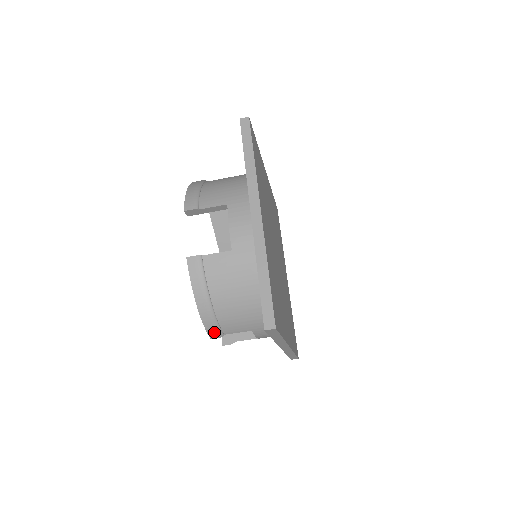
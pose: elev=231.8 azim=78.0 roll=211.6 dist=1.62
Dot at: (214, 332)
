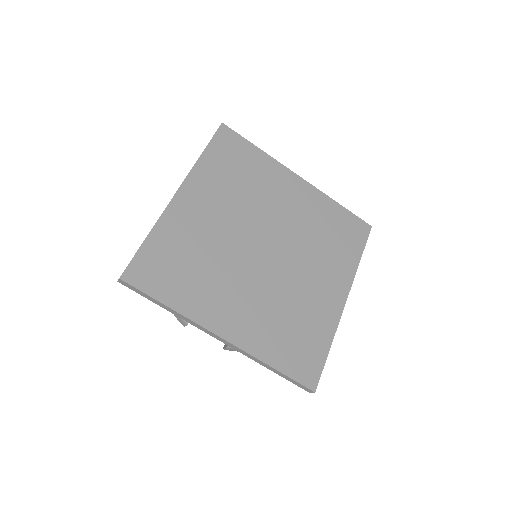
Dot at: (178, 317)
